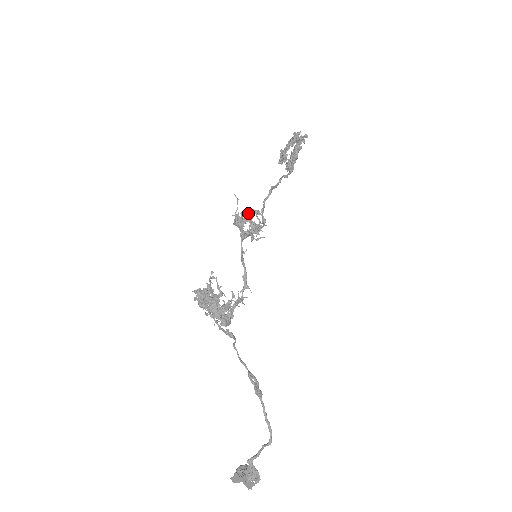
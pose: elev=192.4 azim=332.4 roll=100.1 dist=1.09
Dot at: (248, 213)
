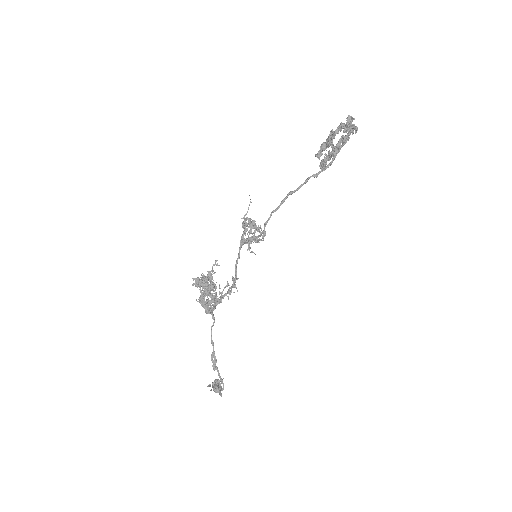
Dot at: (252, 223)
